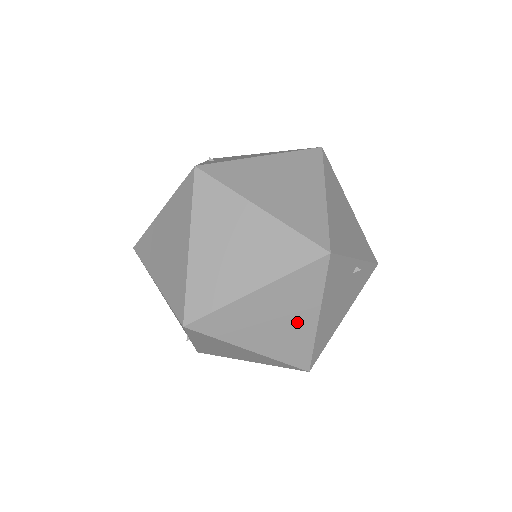
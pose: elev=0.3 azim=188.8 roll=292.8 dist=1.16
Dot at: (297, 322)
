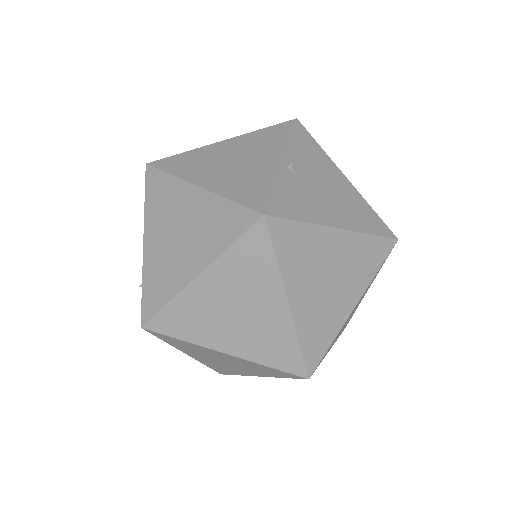
Dot at: (240, 369)
